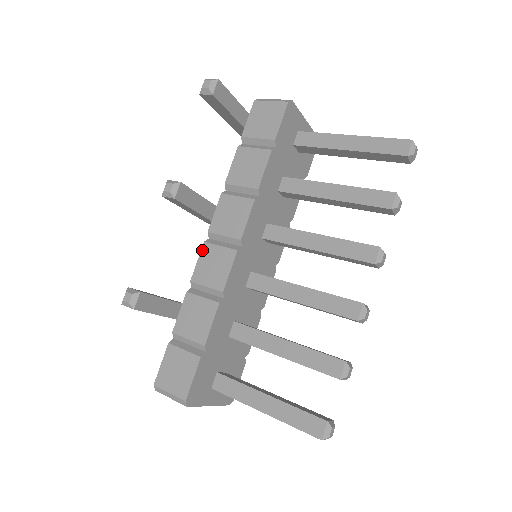
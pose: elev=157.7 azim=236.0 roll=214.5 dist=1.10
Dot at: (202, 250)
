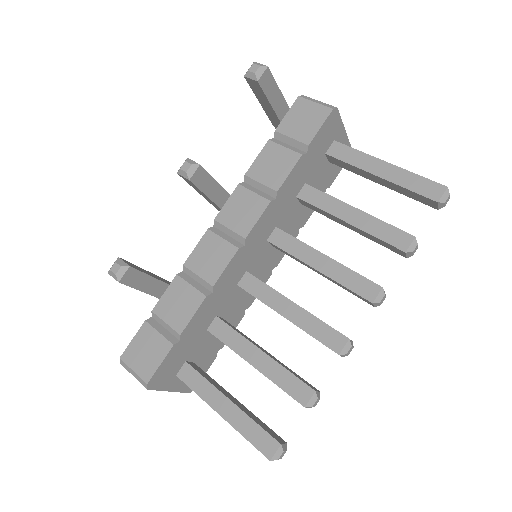
Dot at: (203, 237)
